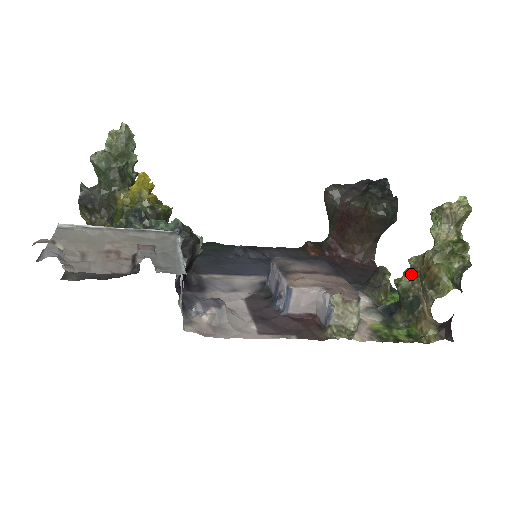
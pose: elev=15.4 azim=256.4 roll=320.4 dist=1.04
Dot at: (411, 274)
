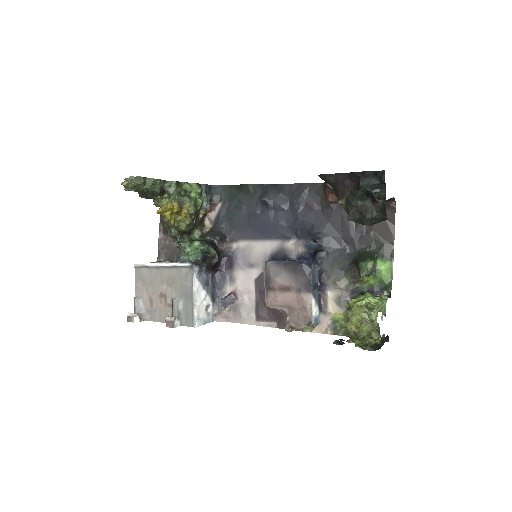
Dot at: occluded
